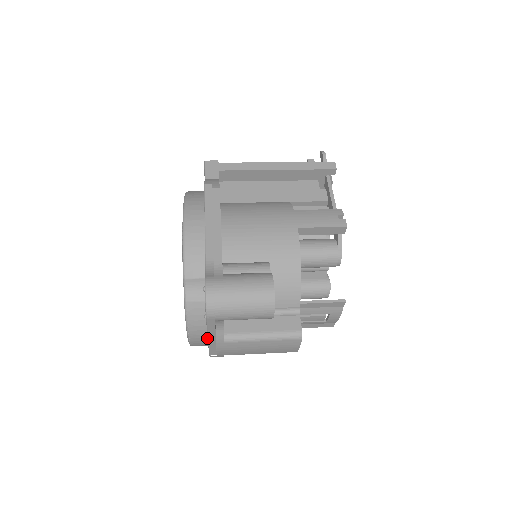
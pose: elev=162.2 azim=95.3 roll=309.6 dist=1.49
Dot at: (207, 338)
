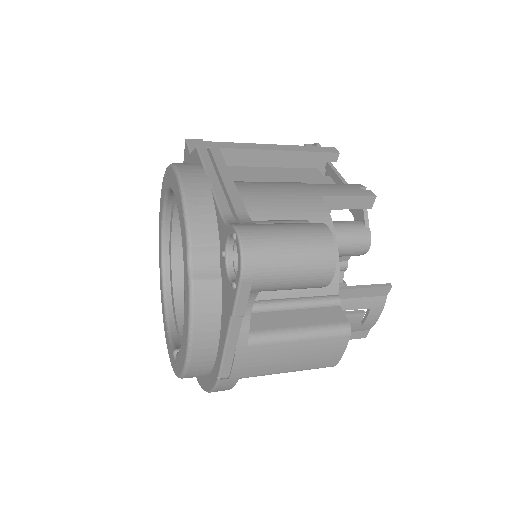
Dot at: (216, 349)
